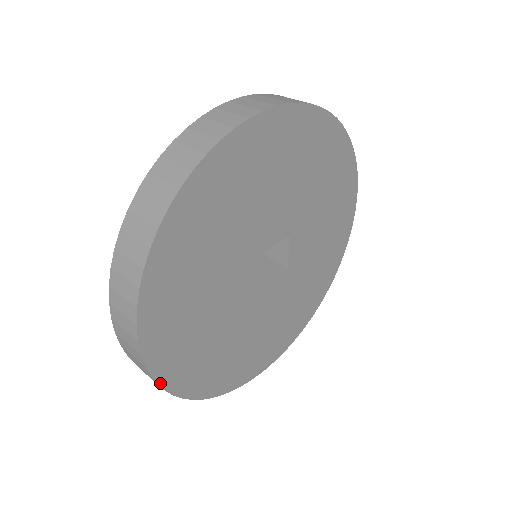
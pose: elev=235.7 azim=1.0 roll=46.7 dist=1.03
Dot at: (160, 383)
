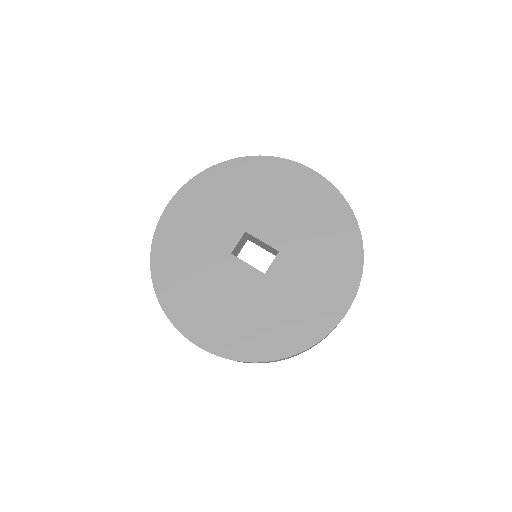
Dot at: (155, 237)
